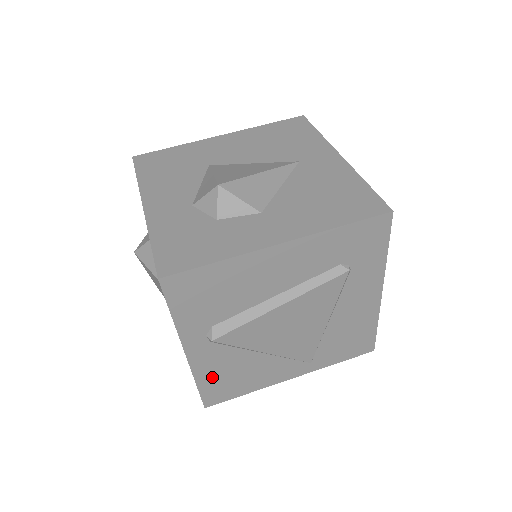
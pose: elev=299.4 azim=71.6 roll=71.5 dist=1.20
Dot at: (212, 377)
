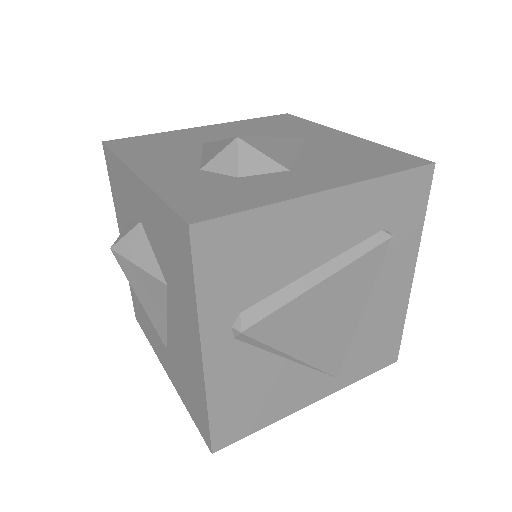
Dot at: (228, 399)
